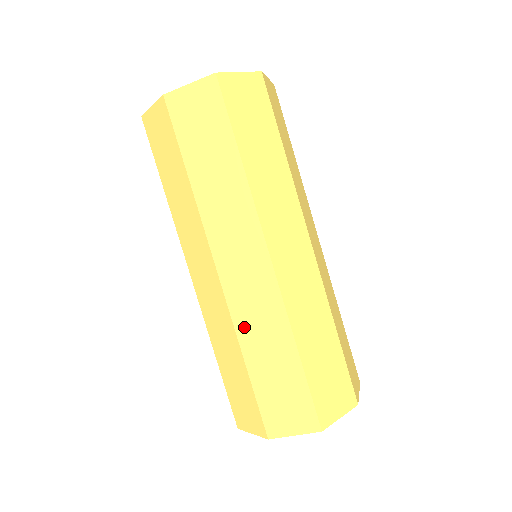
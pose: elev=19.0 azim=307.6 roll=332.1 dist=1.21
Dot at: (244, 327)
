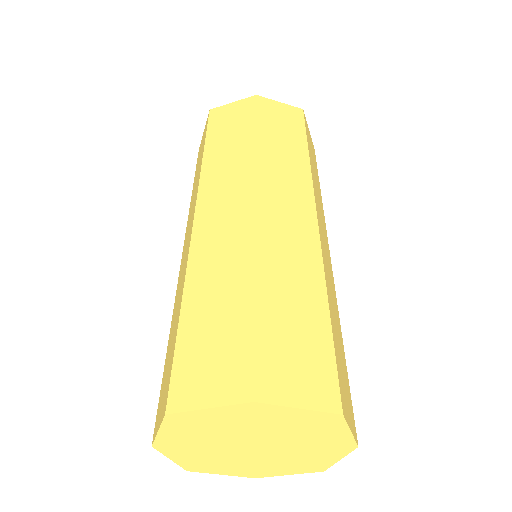
Dot at: (268, 254)
